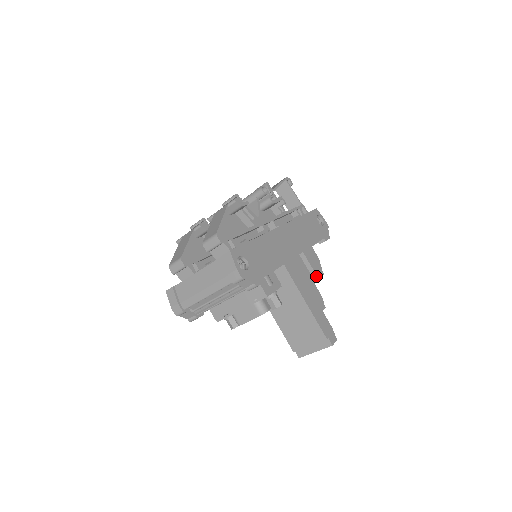
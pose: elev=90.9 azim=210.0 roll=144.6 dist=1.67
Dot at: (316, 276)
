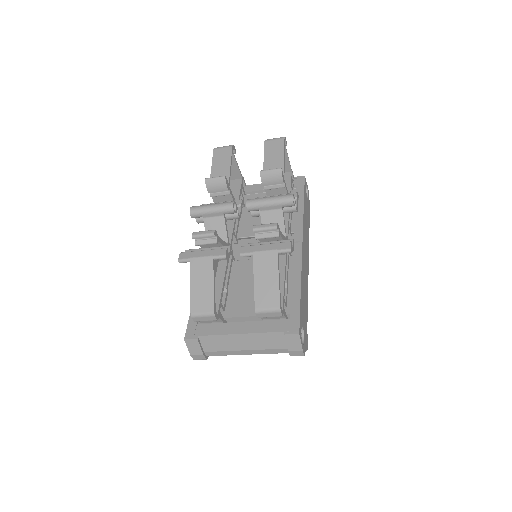
Dot at: occluded
